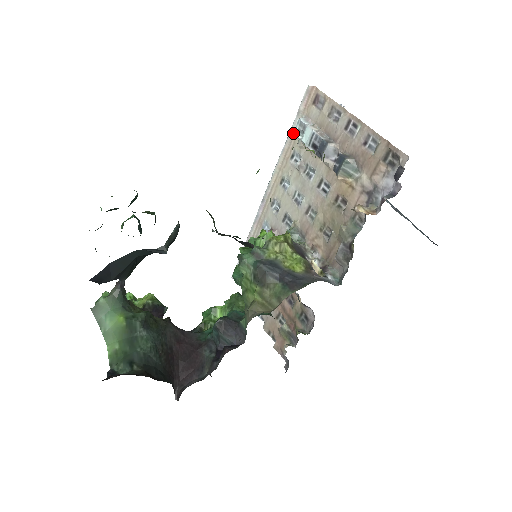
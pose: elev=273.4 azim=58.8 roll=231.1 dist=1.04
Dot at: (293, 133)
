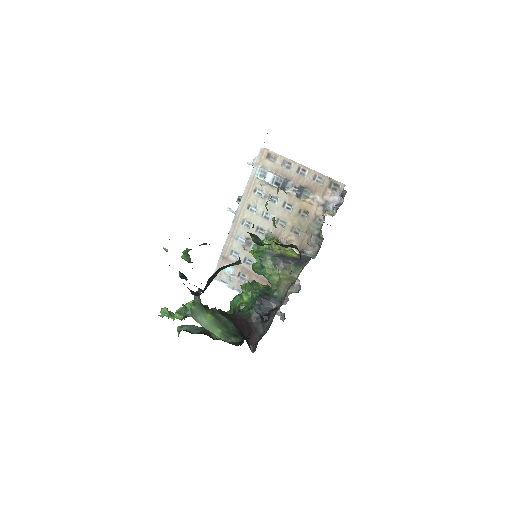
Dot at: (253, 177)
